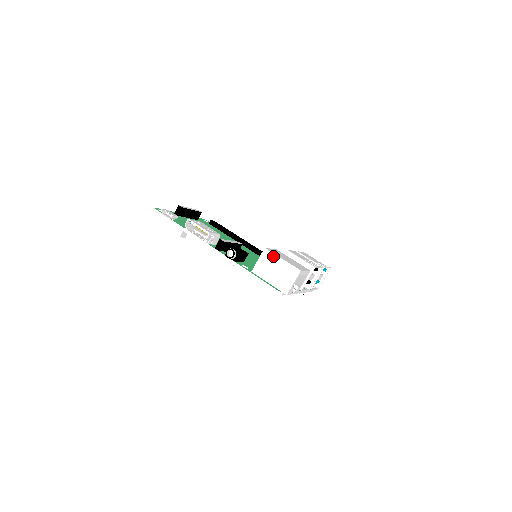
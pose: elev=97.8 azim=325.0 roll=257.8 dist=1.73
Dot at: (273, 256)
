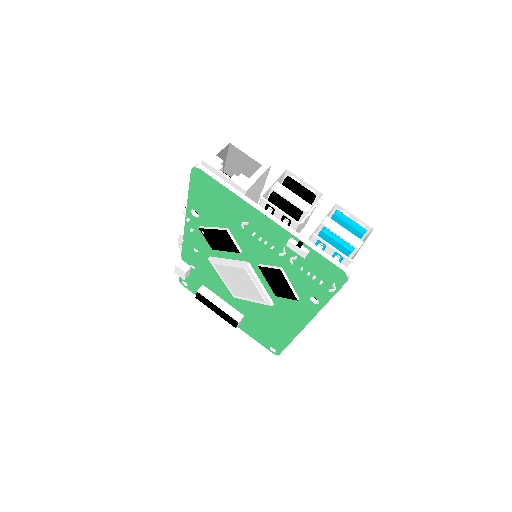
Dot at: occluded
